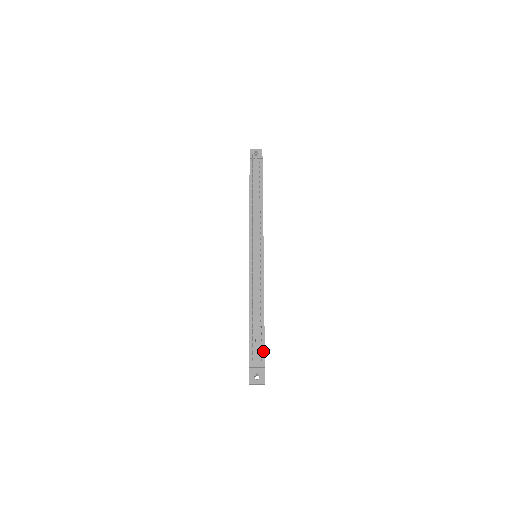
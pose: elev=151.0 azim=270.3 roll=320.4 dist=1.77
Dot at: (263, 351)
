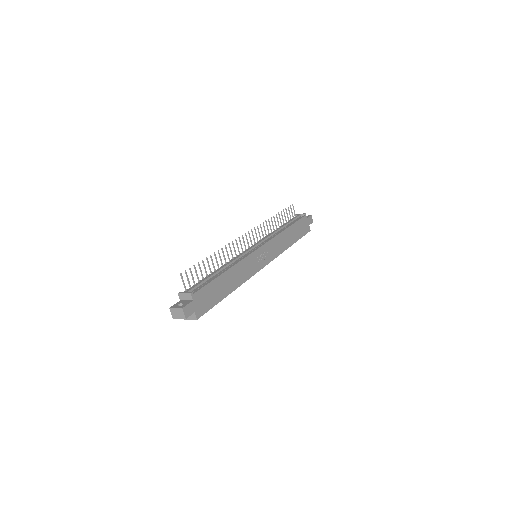
Dot at: (201, 287)
